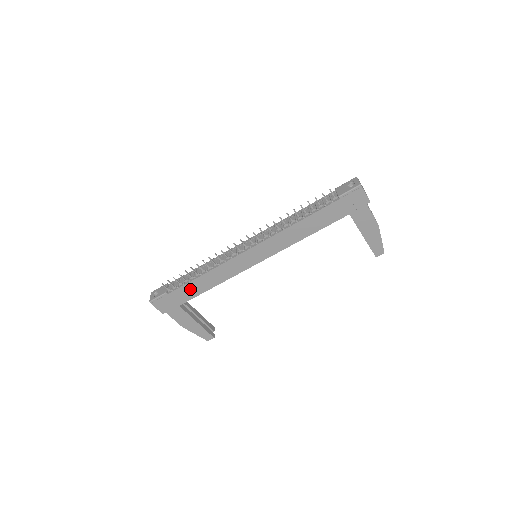
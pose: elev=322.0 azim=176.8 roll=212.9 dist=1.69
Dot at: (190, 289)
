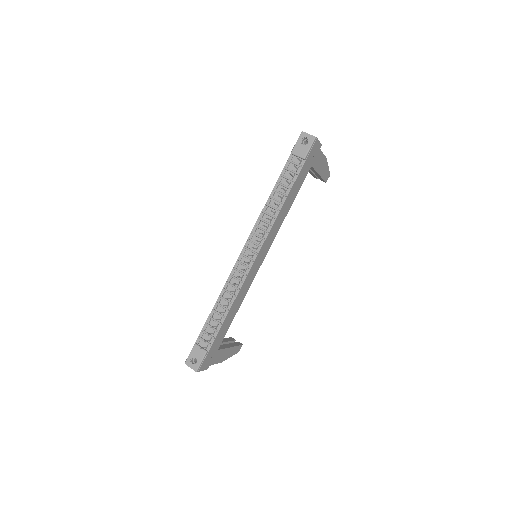
Dot at: (223, 329)
